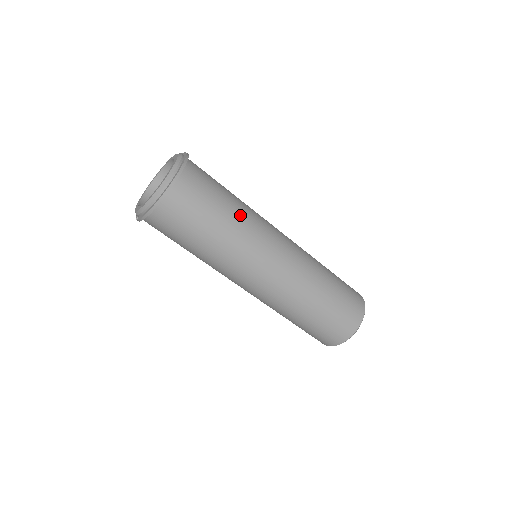
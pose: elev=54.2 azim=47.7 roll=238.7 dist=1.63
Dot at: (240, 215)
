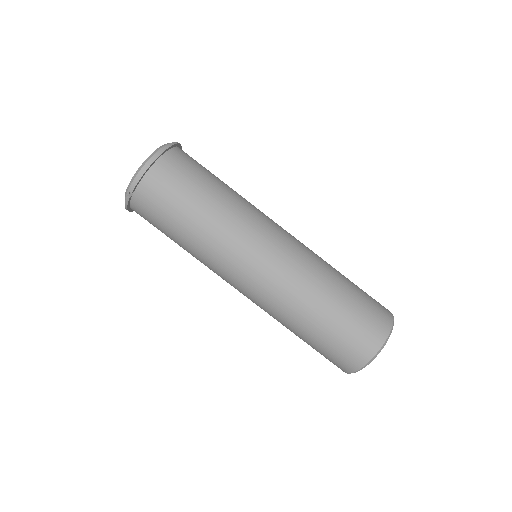
Dot at: occluded
